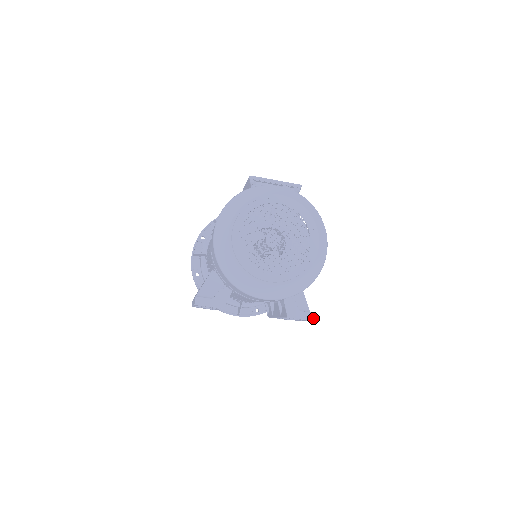
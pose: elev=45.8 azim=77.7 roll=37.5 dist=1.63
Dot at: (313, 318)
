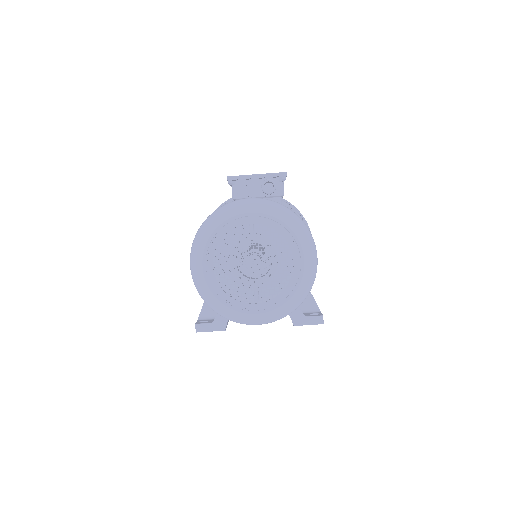
Dot at: (322, 321)
